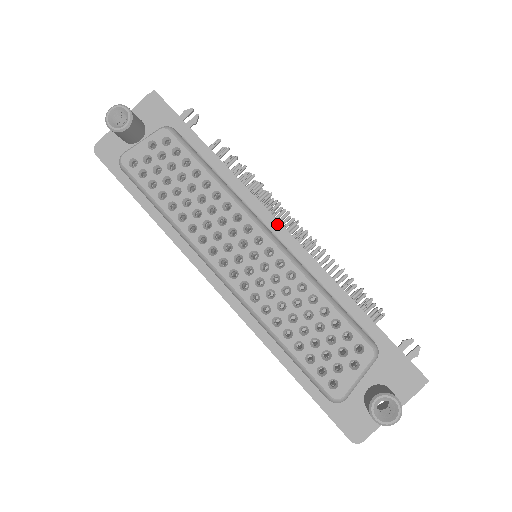
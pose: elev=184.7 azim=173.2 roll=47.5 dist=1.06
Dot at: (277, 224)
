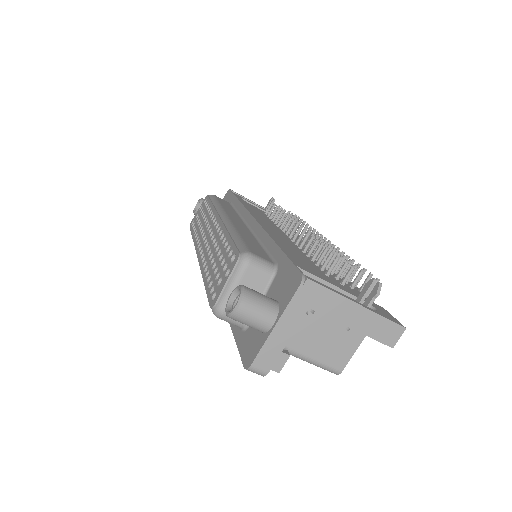
Dot at: (251, 218)
